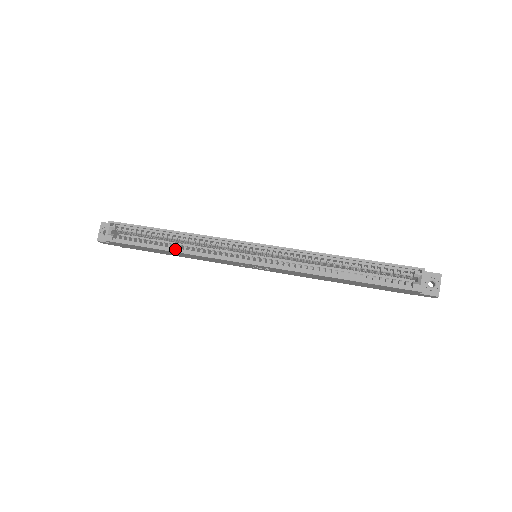
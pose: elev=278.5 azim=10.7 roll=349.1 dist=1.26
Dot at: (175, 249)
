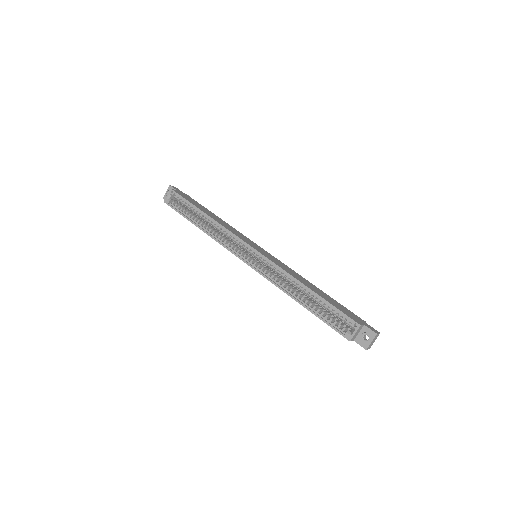
Dot at: (203, 228)
